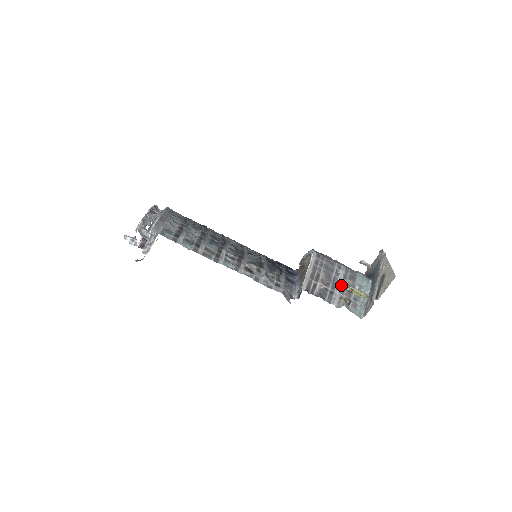
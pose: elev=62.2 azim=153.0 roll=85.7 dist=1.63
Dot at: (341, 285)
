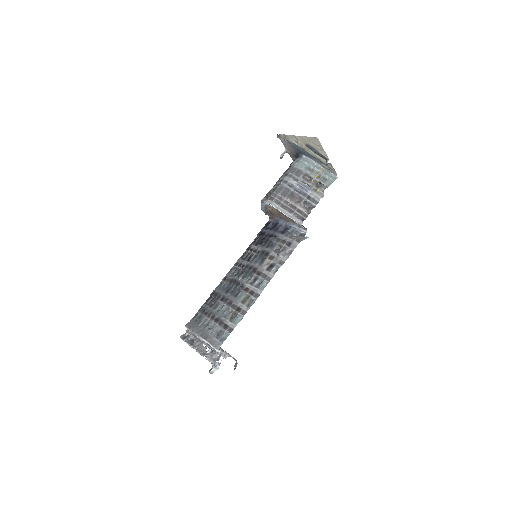
Dot at: (303, 186)
